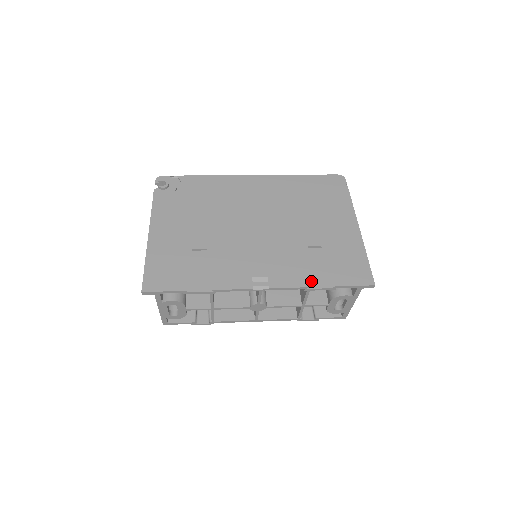
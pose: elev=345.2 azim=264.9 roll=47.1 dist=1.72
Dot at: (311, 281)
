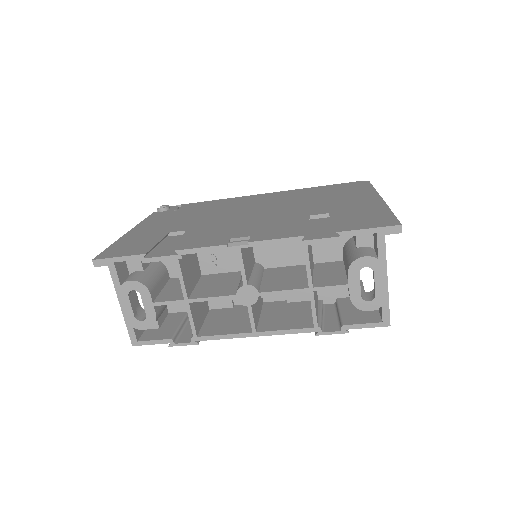
Dot at: (309, 236)
